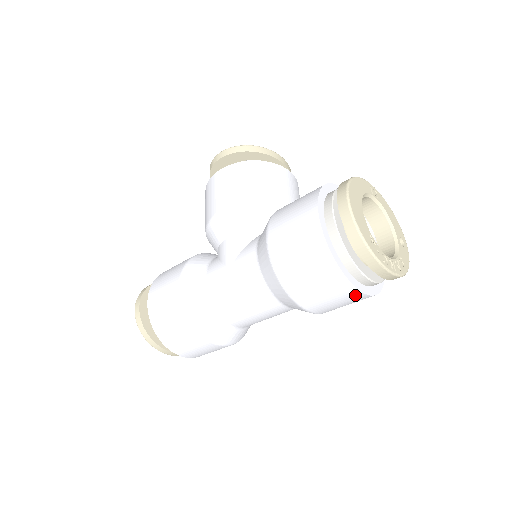
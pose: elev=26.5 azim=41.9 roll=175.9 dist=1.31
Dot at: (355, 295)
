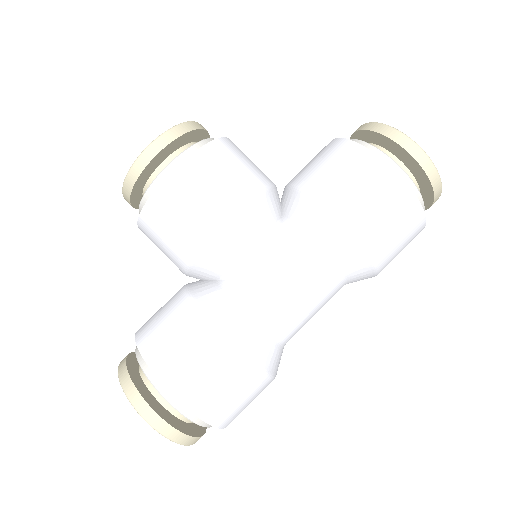
Dot at: occluded
